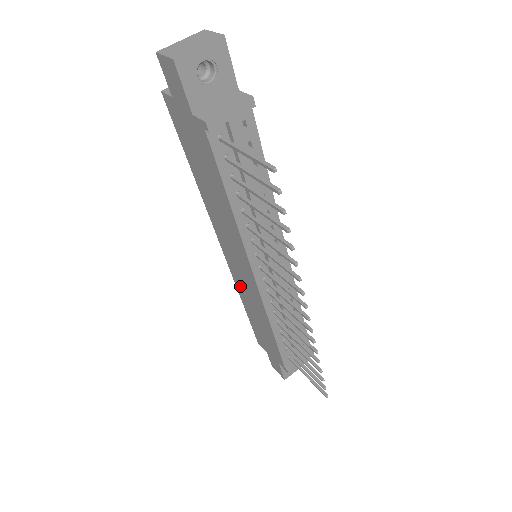
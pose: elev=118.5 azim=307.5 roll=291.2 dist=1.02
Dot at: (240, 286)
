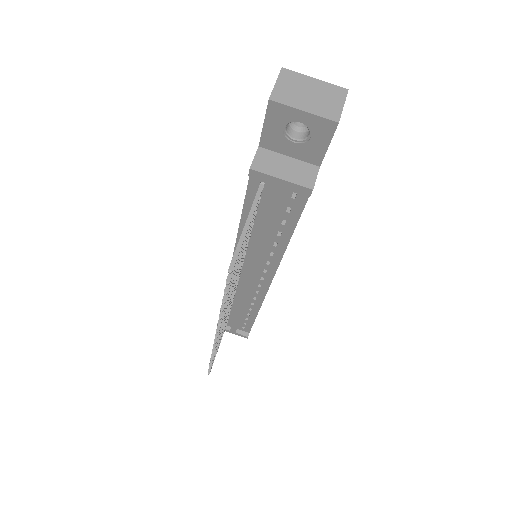
Dot at: occluded
